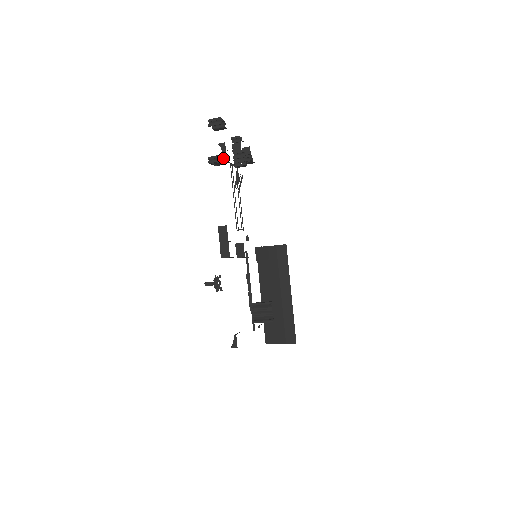
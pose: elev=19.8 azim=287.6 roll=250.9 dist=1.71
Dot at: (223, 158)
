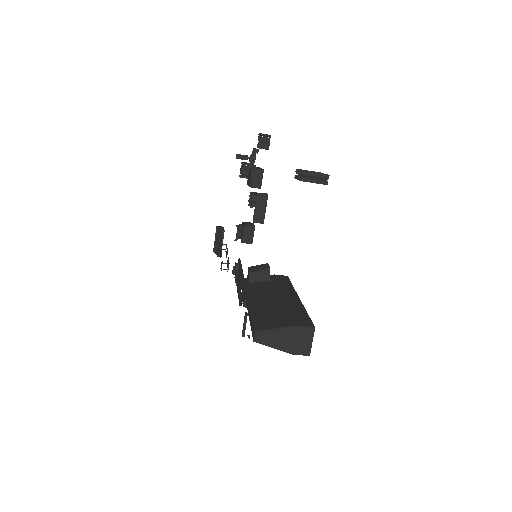
Dot at: occluded
